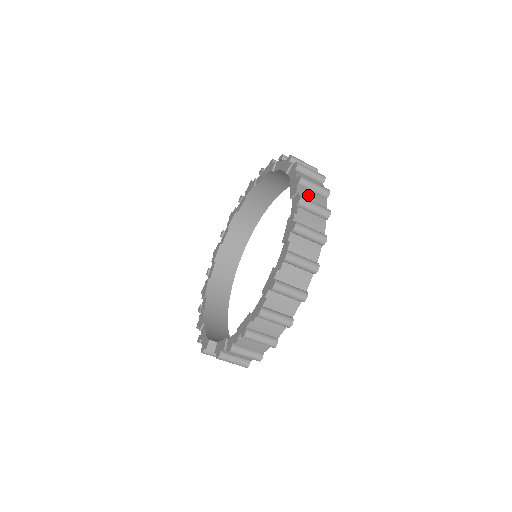
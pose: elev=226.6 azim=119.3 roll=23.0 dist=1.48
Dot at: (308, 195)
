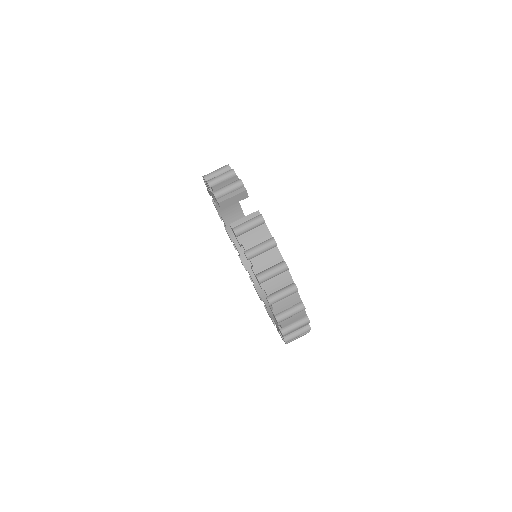
Dot at: occluded
